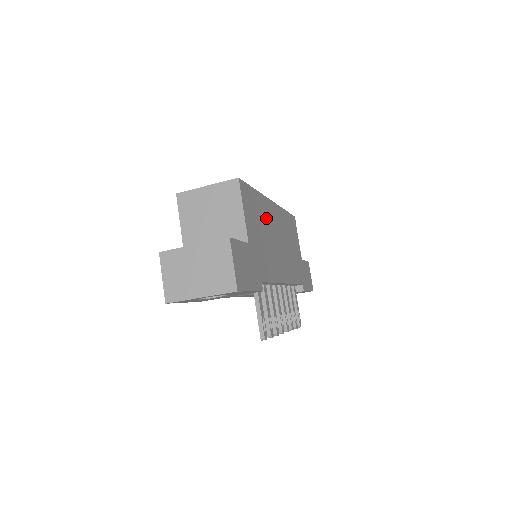
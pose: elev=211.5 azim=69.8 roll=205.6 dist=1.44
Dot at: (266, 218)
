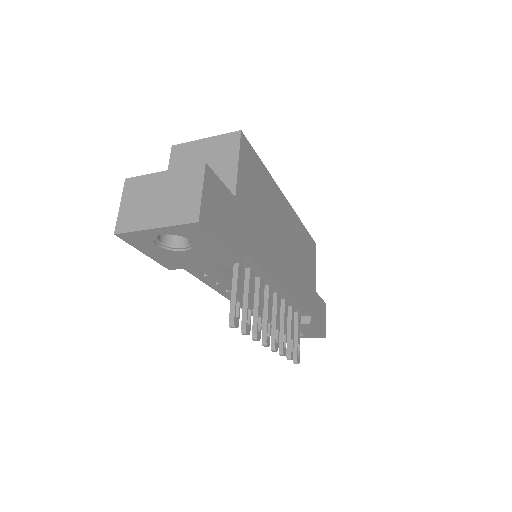
Dot at: (272, 203)
